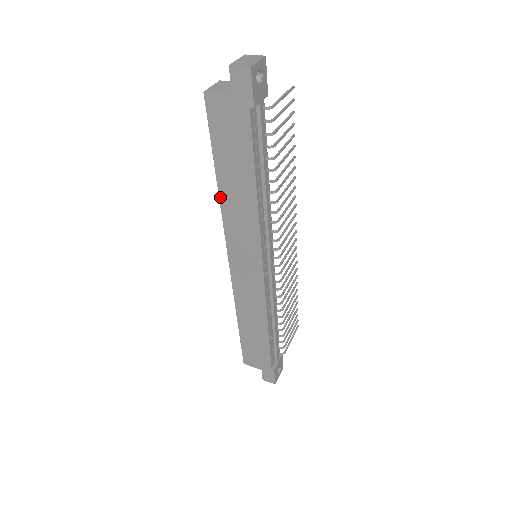
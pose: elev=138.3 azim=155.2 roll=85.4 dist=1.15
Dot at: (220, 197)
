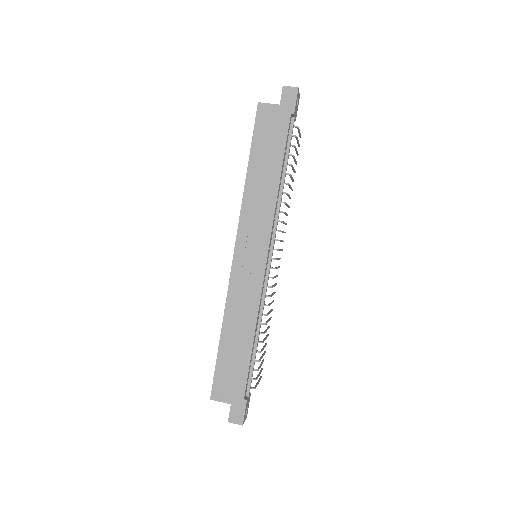
Dot at: (245, 186)
